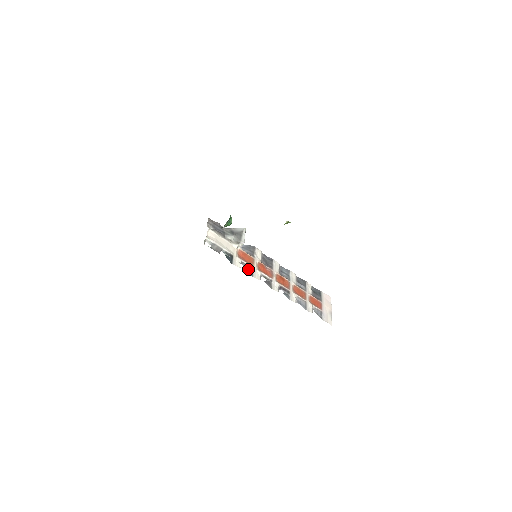
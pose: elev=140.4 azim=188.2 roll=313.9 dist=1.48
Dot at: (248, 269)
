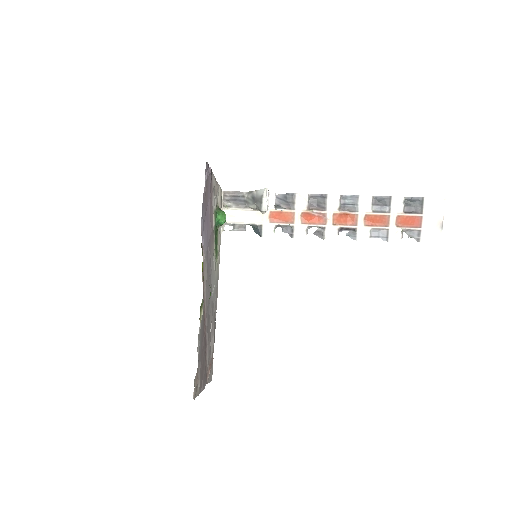
Dot at: (287, 230)
